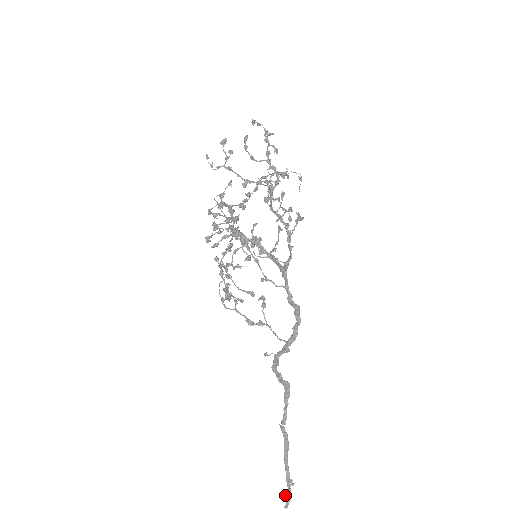
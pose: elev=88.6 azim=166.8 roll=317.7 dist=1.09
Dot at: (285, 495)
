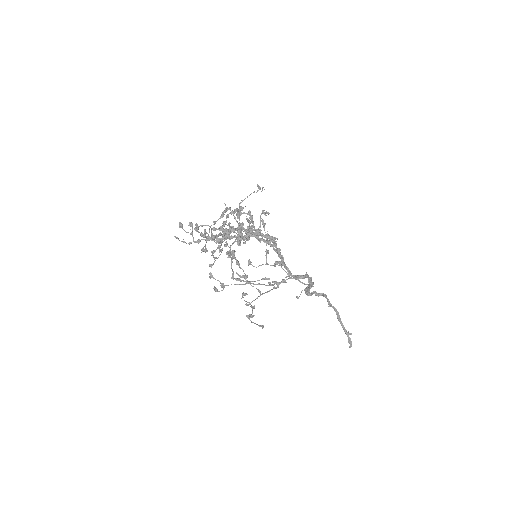
Dot at: occluded
